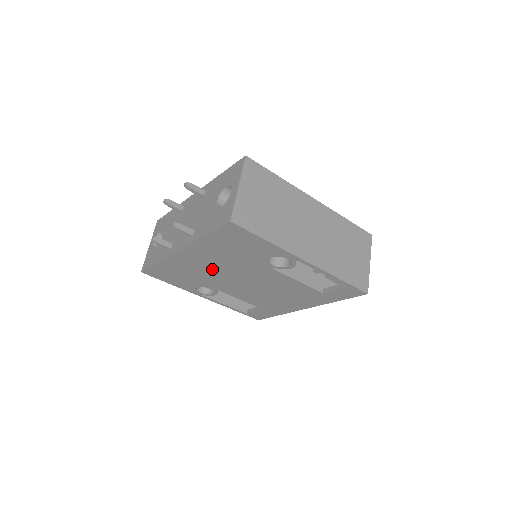
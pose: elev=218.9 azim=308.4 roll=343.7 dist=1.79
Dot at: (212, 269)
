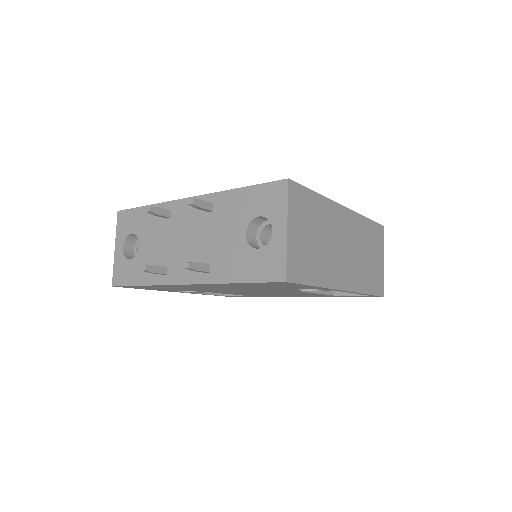
Dot at: (216, 288)
